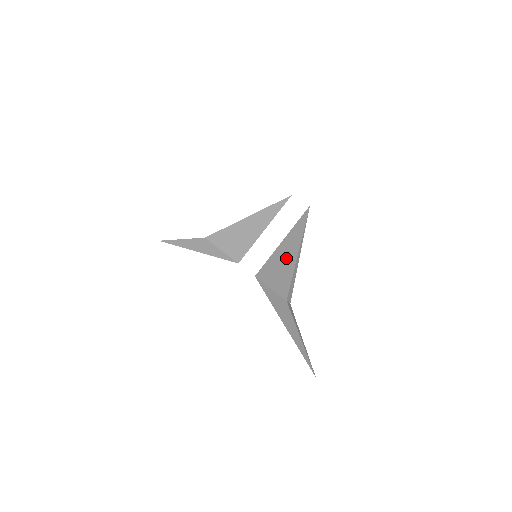
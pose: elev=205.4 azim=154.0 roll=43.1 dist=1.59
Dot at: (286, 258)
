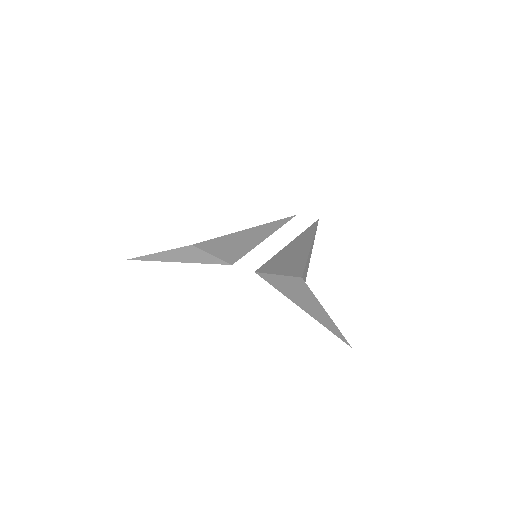
Dot at: (296, 252)
